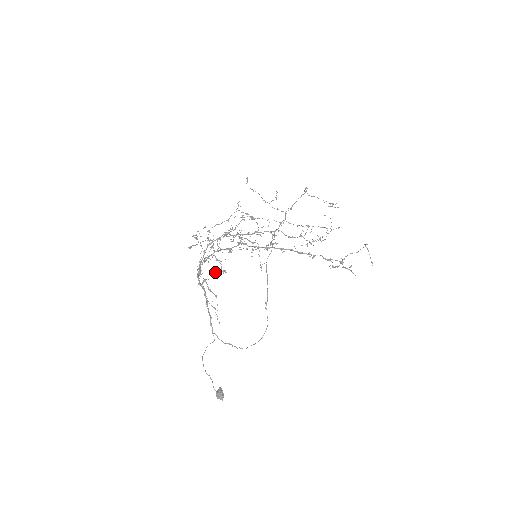
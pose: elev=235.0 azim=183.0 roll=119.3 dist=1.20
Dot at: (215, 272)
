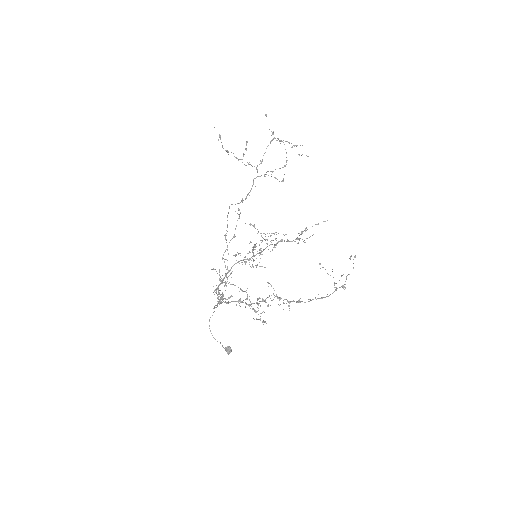
Dot at: occluded
